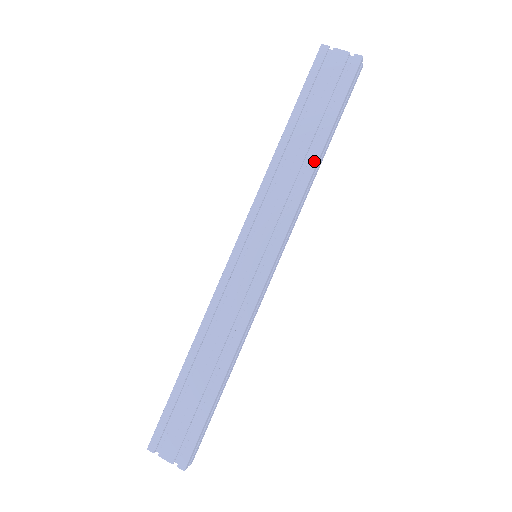
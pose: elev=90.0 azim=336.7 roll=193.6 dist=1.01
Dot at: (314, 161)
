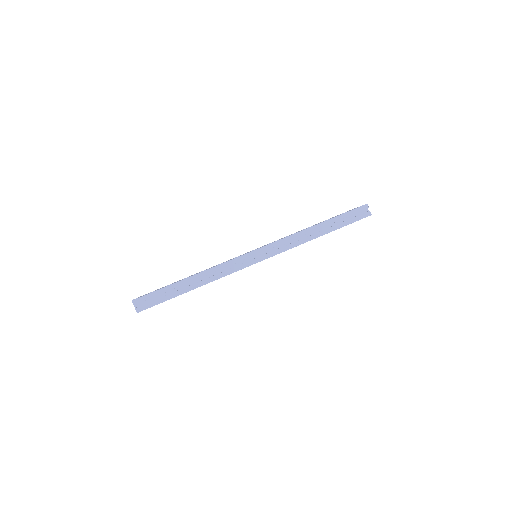
Dot at: (311, 227)
